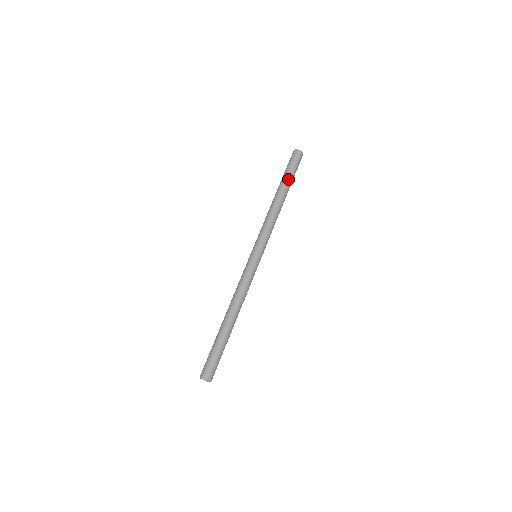
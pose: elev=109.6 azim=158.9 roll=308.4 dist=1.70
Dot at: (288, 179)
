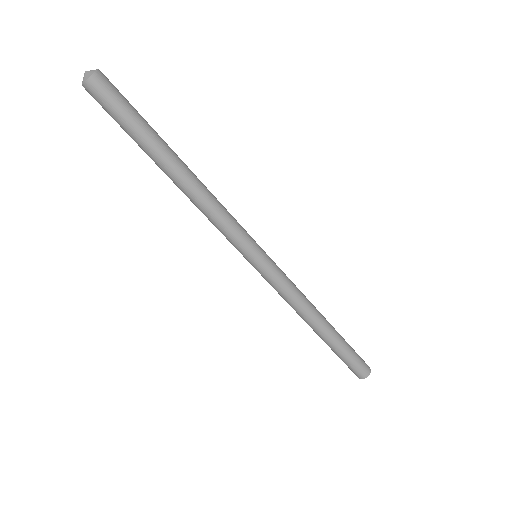
Dot at: (141, 146)
